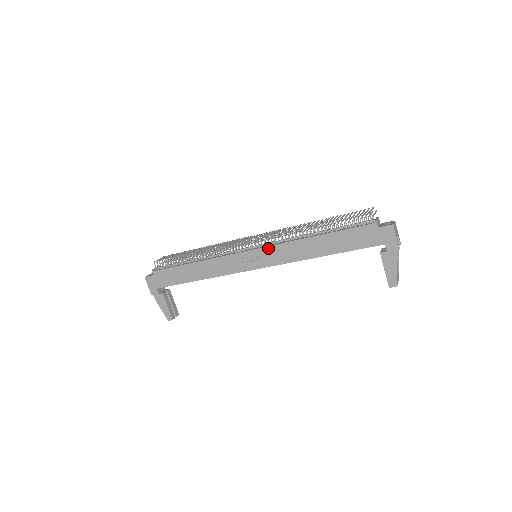
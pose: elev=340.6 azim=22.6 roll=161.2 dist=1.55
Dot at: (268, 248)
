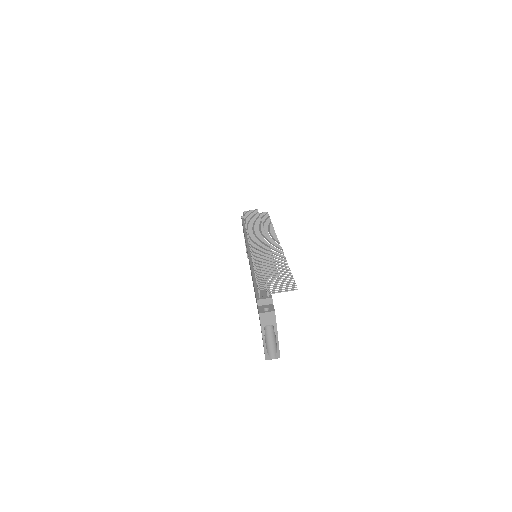
Dot at: occluded
